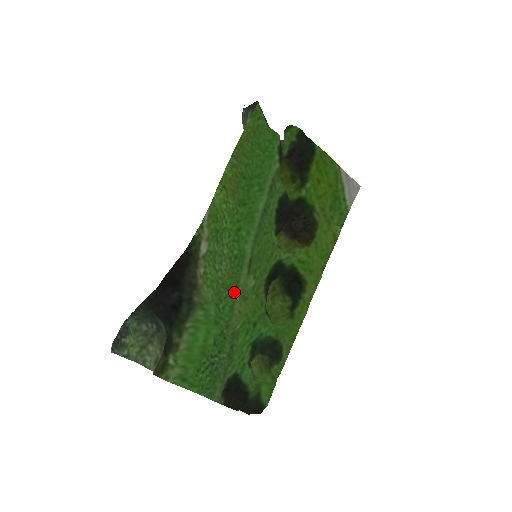
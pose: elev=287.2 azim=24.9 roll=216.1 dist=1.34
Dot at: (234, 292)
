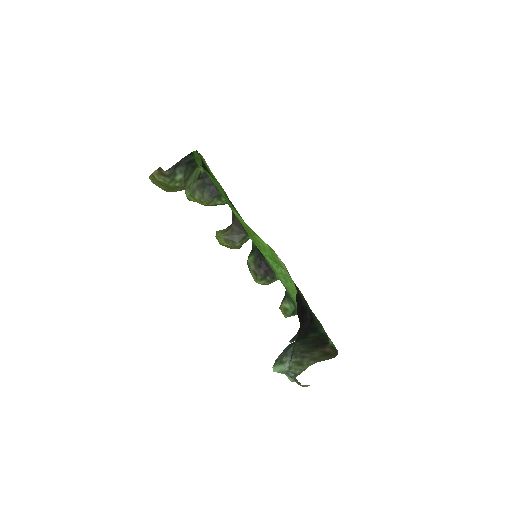
Dot at: occluded
